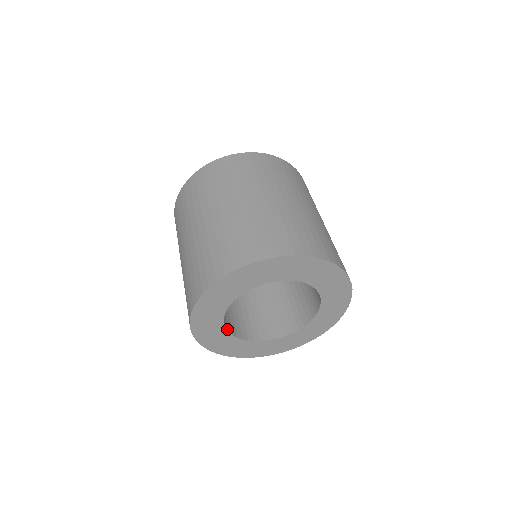
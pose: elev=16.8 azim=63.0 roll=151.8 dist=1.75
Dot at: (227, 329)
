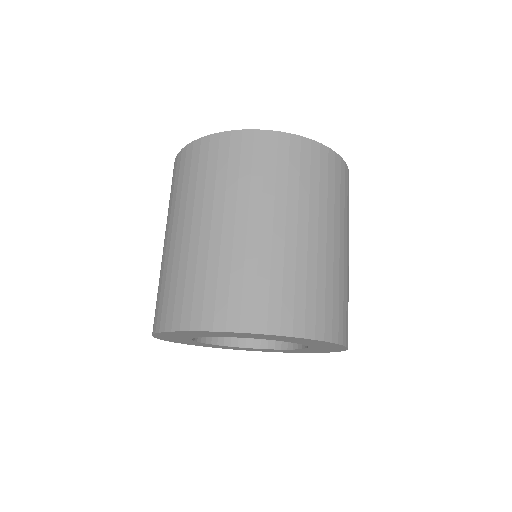
Dot at: (195, 338)
